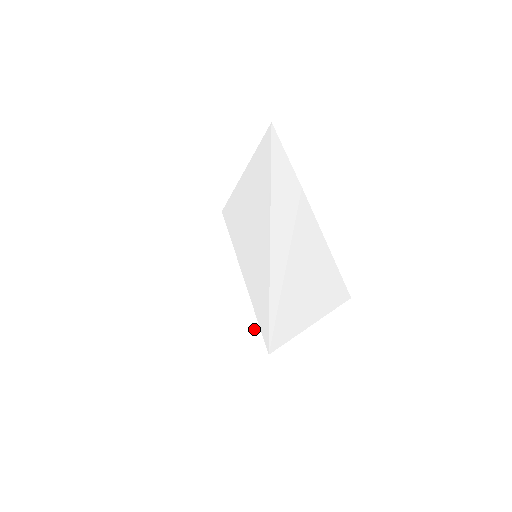
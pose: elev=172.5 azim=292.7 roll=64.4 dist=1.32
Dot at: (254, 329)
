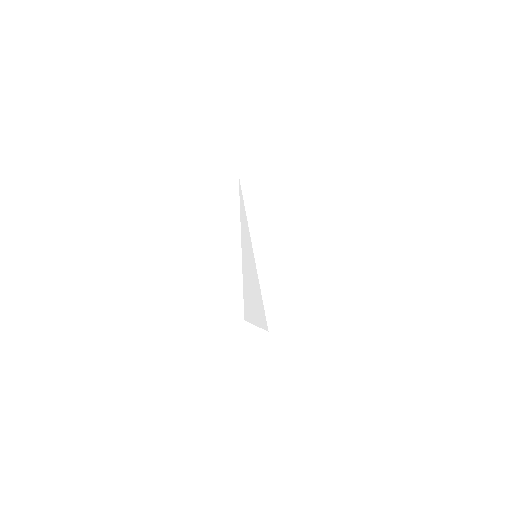
Dot at: (264, 306)
